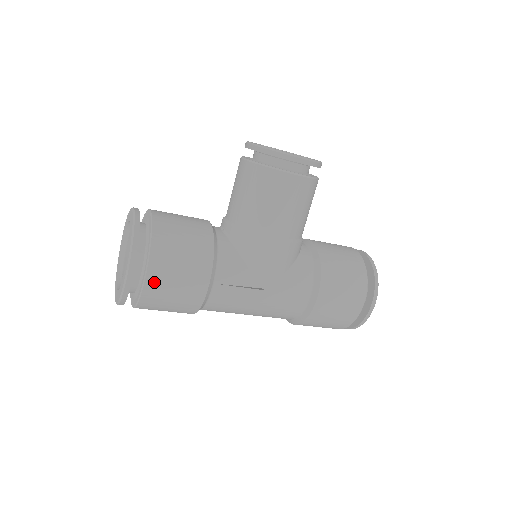
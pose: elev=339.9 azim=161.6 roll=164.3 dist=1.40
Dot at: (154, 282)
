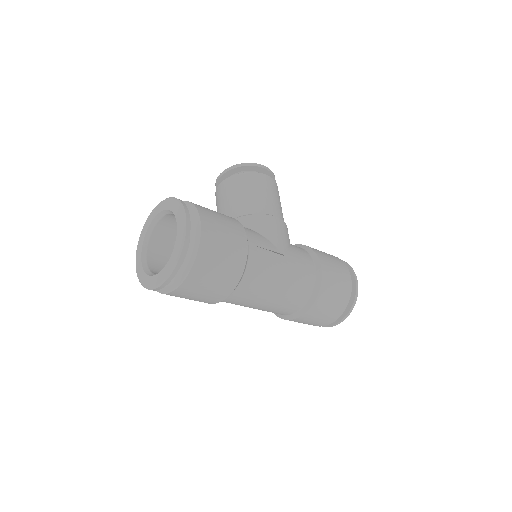
Dot at: (208, 230)
